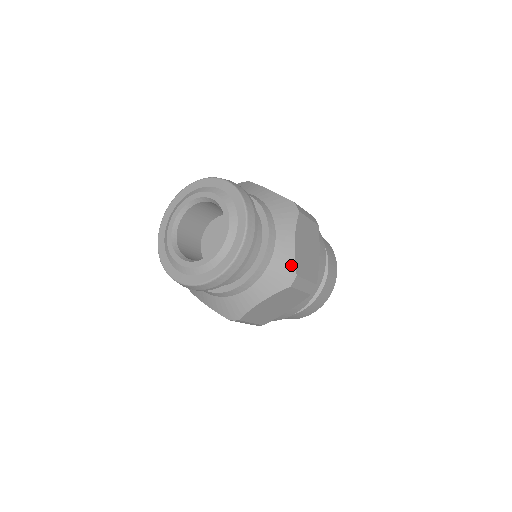
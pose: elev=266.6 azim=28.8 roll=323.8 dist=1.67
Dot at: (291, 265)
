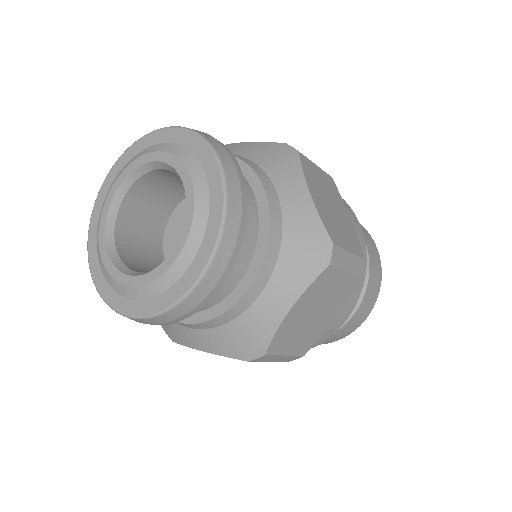
Dot at: (318, 229)
